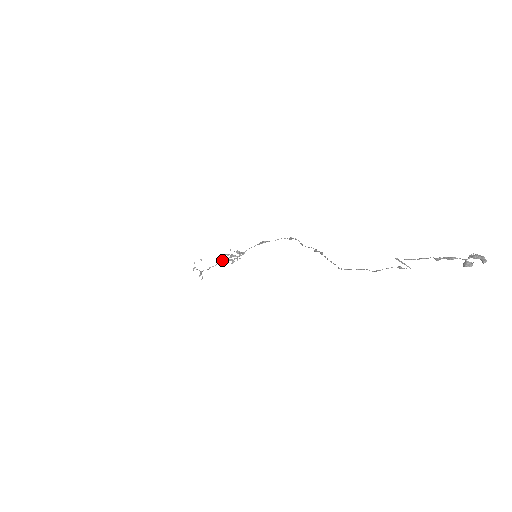
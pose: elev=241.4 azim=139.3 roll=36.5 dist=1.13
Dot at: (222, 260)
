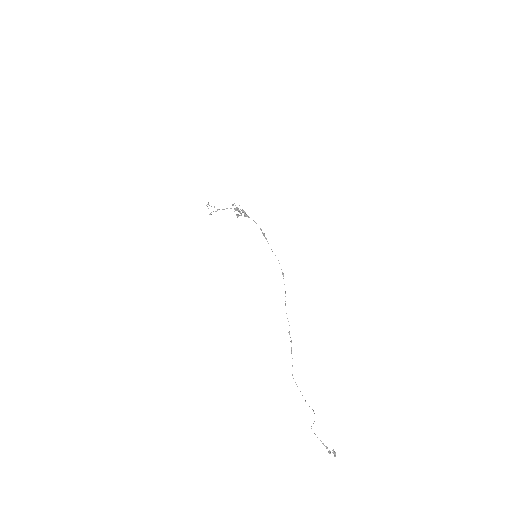
Dot at: (230, 208)
